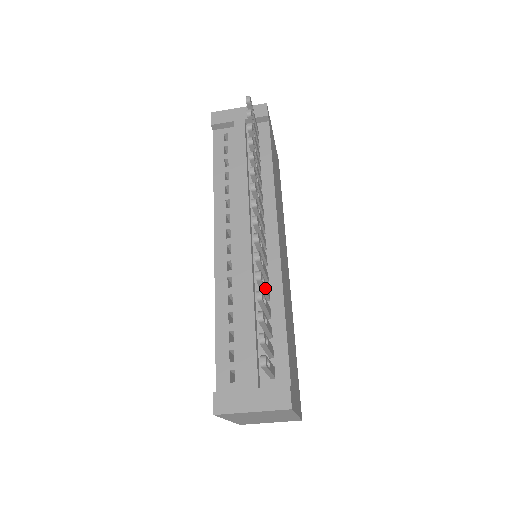
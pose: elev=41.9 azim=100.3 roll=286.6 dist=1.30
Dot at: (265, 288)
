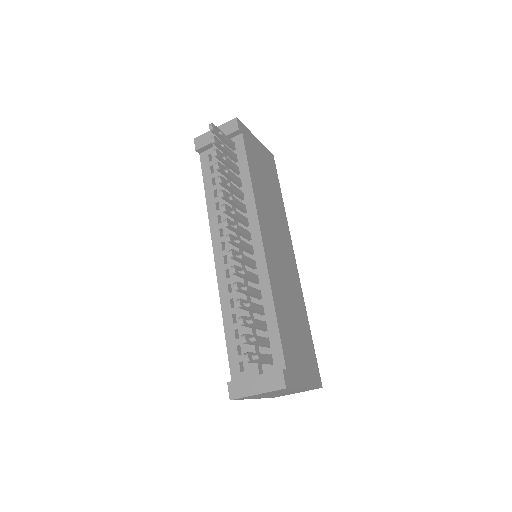
Dot at: (249, 292)
